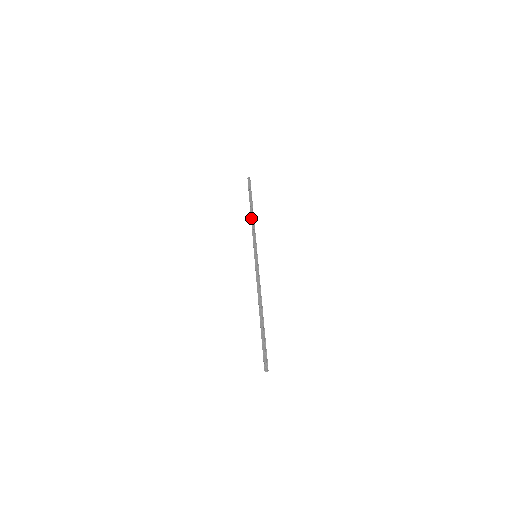
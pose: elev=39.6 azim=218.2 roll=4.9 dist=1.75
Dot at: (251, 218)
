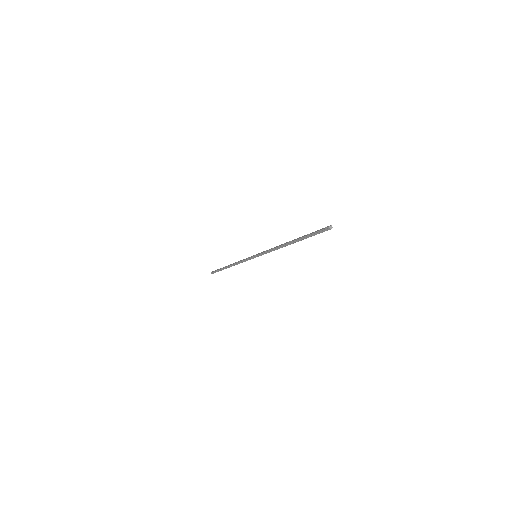
Dot at: (233, 263)
